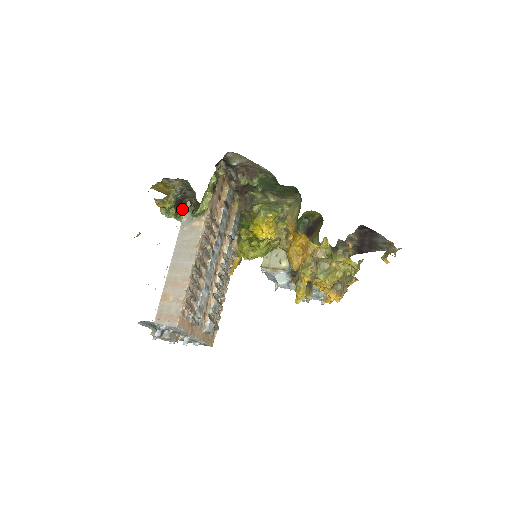
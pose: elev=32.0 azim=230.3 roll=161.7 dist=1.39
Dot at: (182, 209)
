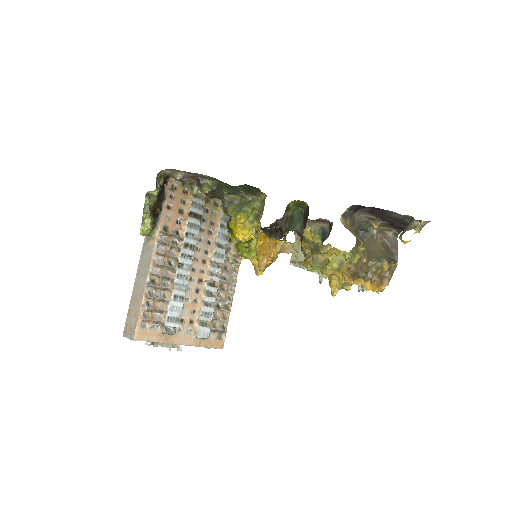
Dot at: occluded
